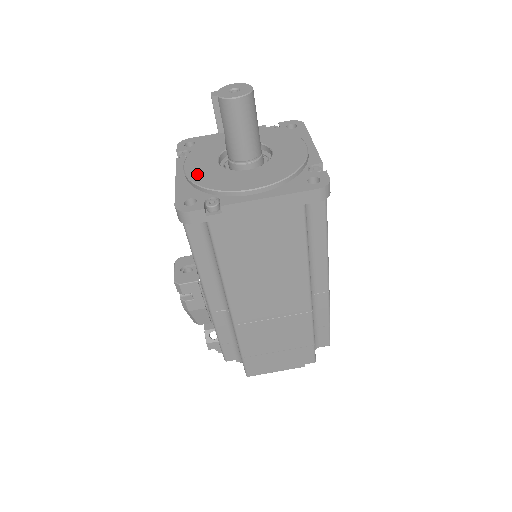
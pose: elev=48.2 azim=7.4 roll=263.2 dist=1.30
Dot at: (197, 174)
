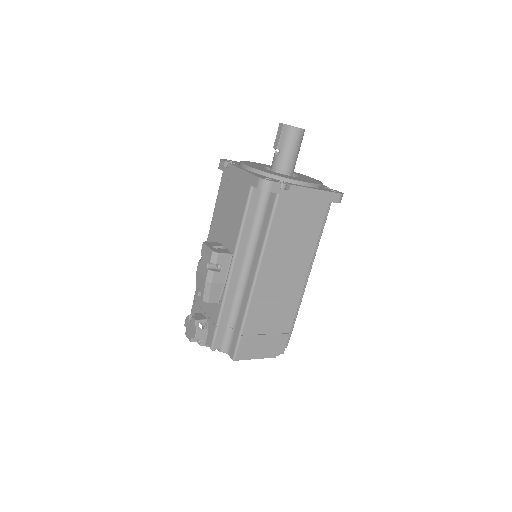
Dot at: (260, 169)
